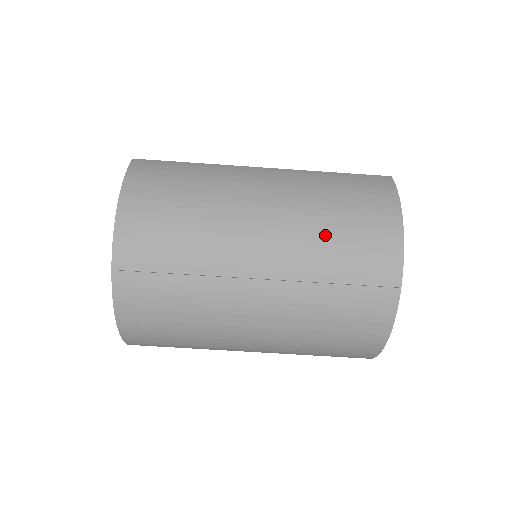
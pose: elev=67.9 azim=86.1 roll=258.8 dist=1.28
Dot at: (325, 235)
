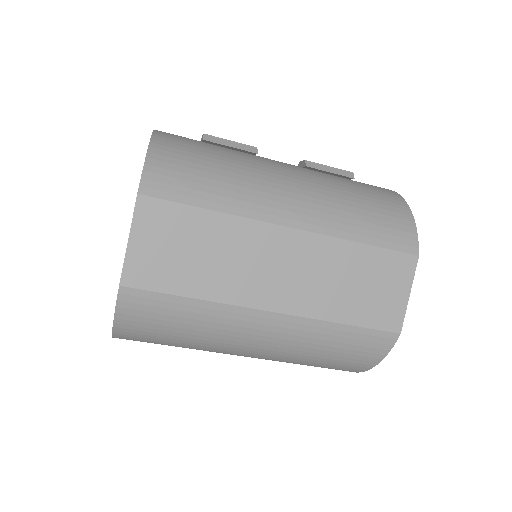
Dot at: (298, 363)
